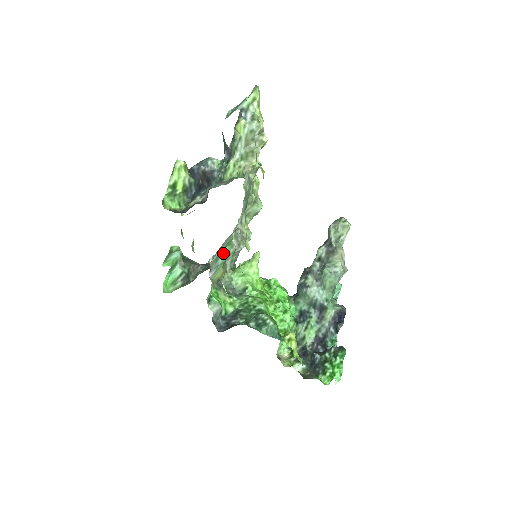
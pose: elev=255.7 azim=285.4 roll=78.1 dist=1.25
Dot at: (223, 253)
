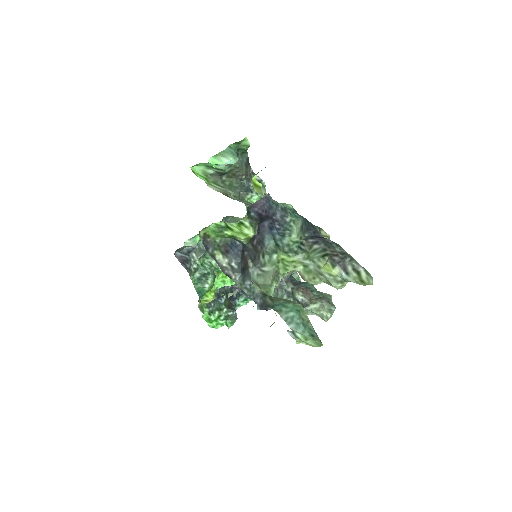
Dot at: occluded
